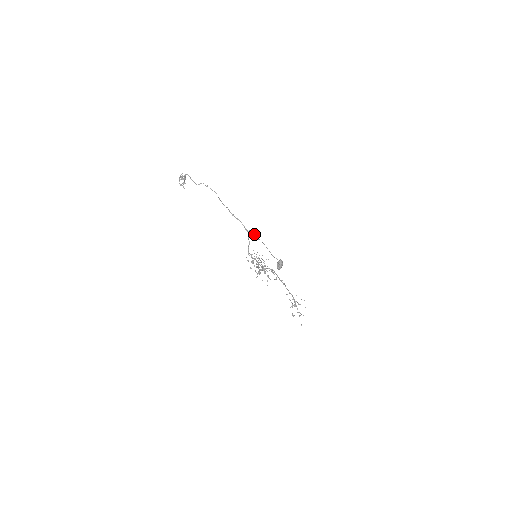
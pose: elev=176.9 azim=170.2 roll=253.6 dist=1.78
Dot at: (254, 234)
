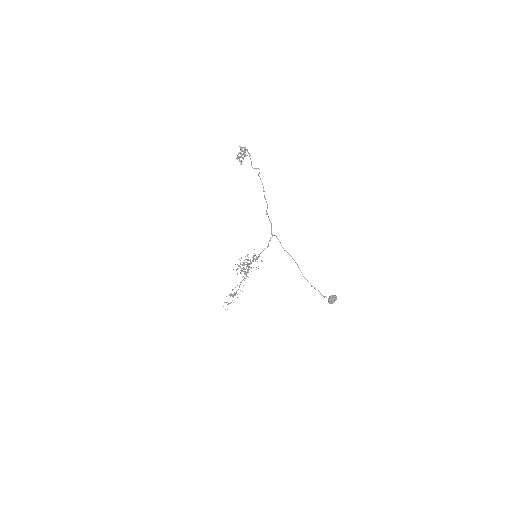
Dot at: occluded
